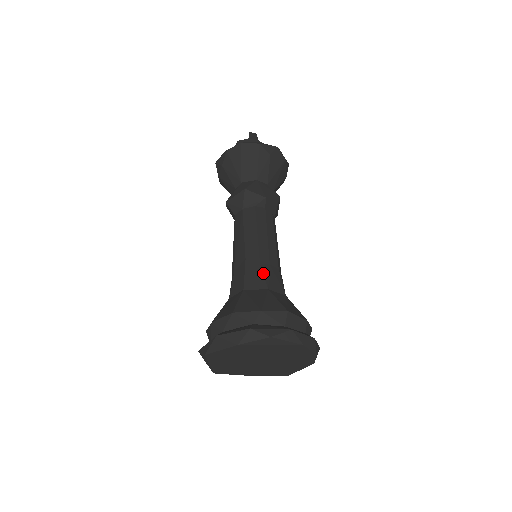
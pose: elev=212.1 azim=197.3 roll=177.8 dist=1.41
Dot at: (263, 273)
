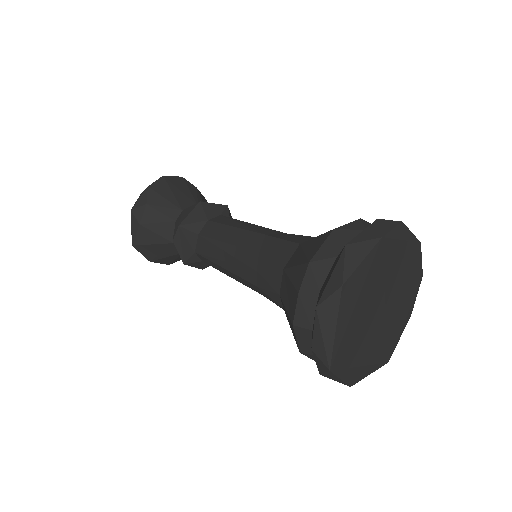
Dot at: (299, 235)
